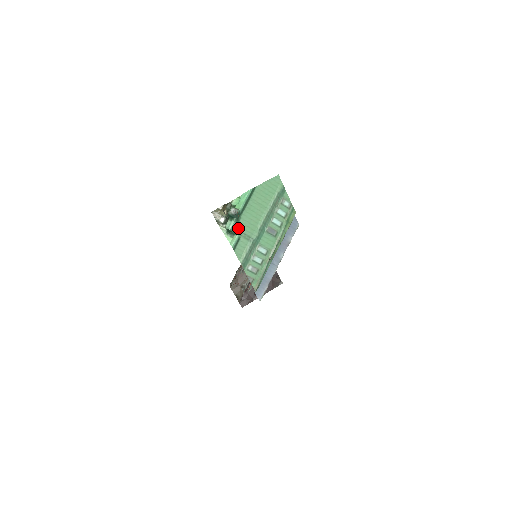
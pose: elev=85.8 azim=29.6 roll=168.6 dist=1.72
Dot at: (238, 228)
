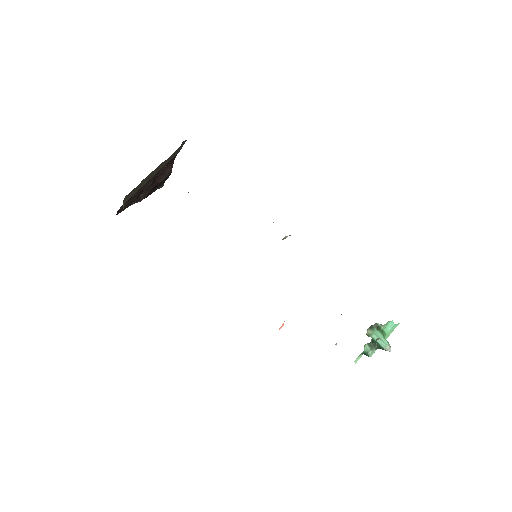
Dot at: occluded
